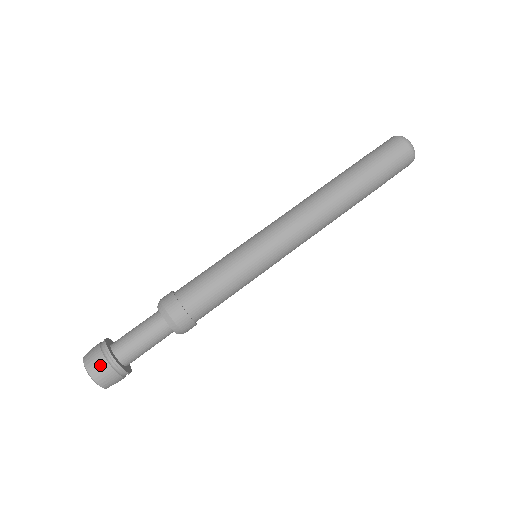
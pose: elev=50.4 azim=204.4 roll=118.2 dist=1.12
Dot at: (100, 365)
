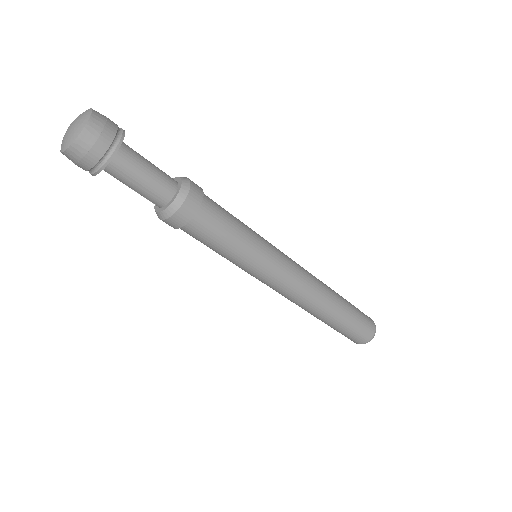
Dot at: (109, 121)
